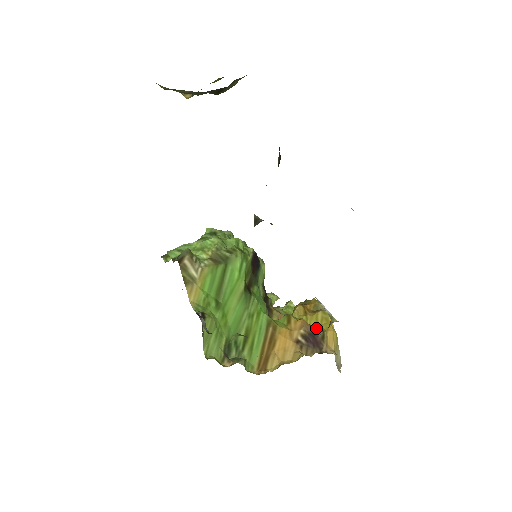
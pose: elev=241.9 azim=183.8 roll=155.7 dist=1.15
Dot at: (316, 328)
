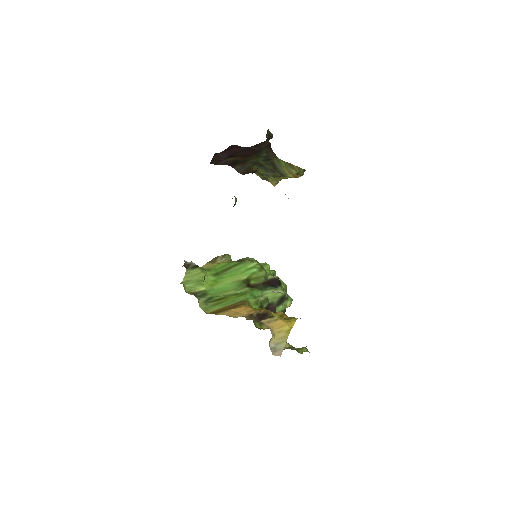
Dot at: occluded
